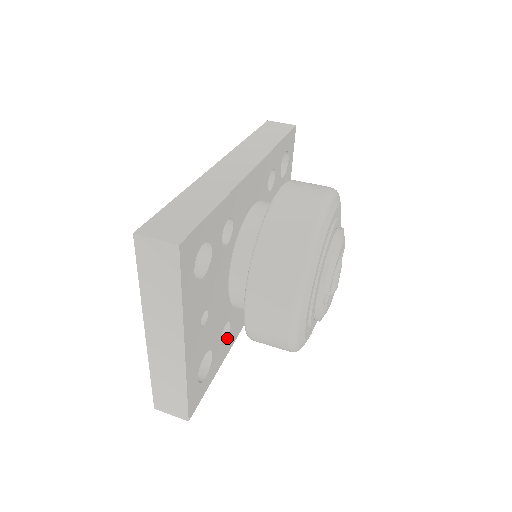
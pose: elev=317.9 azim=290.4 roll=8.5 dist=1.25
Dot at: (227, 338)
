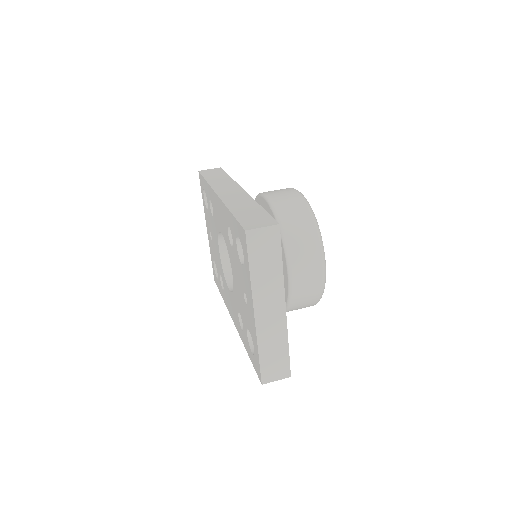
Dot at: occluded
